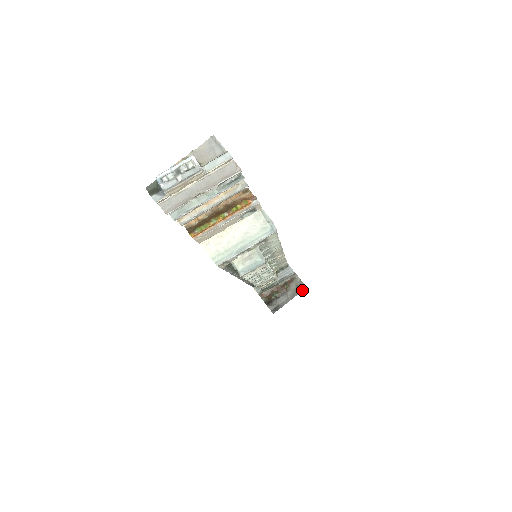
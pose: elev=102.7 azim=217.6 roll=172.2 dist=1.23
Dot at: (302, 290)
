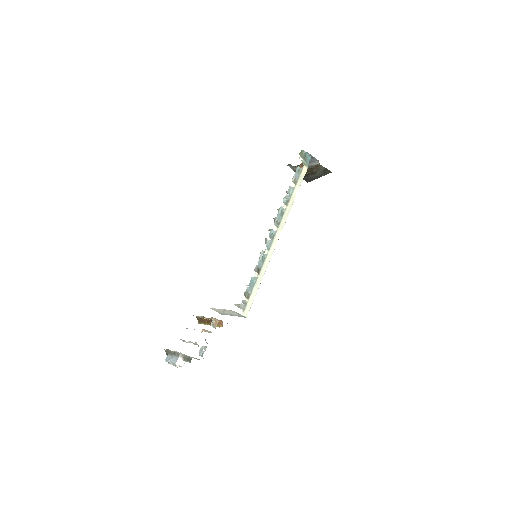
Dot at: (328, 173)
